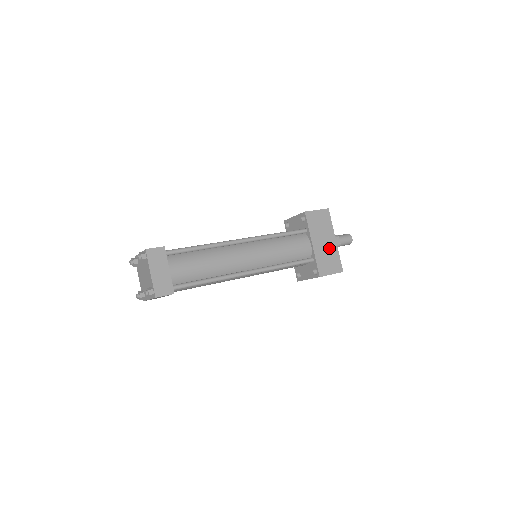
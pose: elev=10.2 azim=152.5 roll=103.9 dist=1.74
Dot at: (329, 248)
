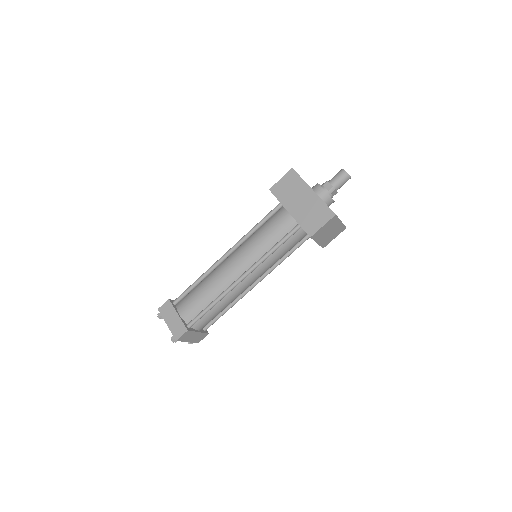
Dot at: (309, 203)
